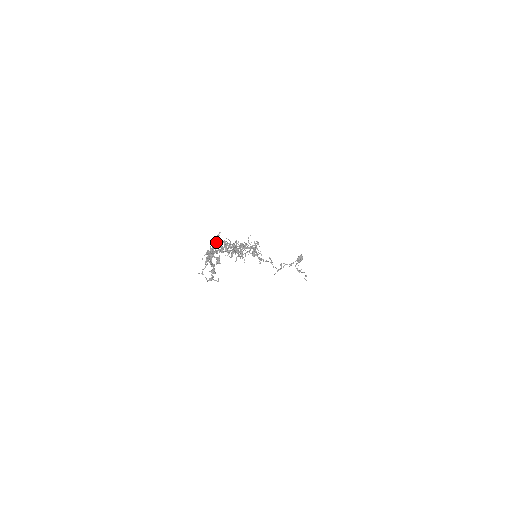
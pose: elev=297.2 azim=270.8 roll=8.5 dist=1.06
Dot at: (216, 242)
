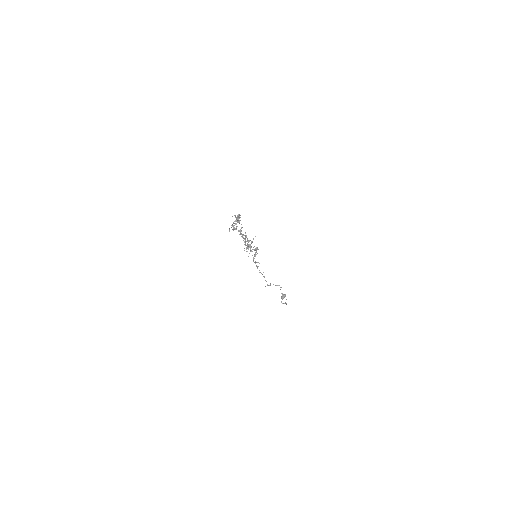
Dot at: (239, 215)
